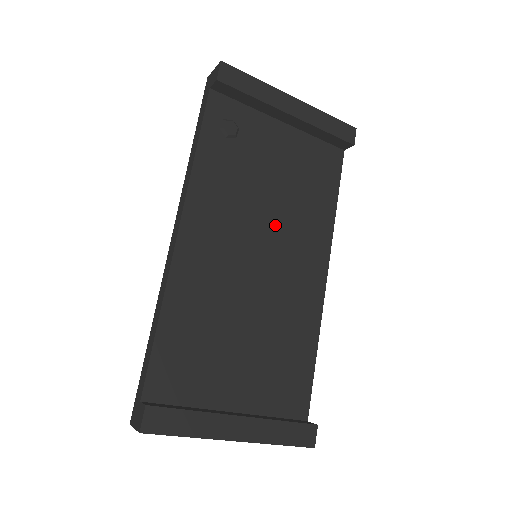
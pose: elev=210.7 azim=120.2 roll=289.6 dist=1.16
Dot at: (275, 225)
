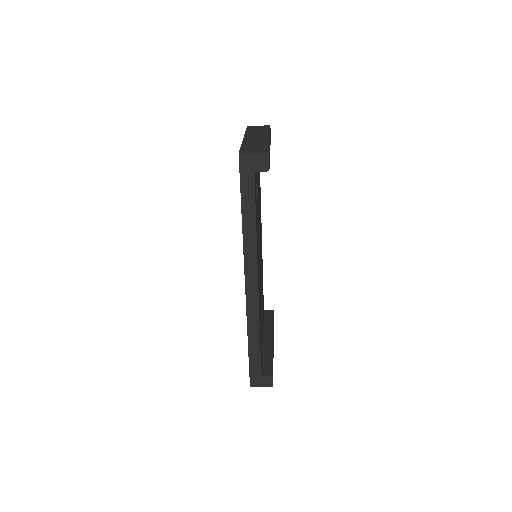
Dot at: occluded
